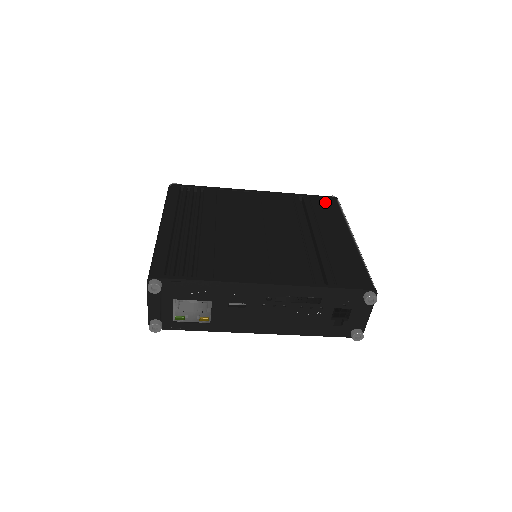
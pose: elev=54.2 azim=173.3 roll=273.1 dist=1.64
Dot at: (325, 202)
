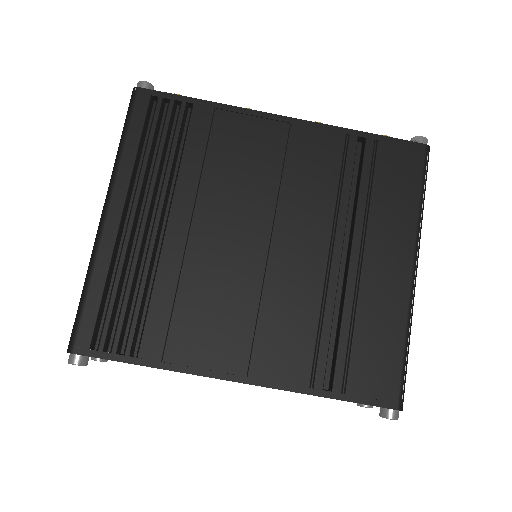
Dot at: (401, 161)
